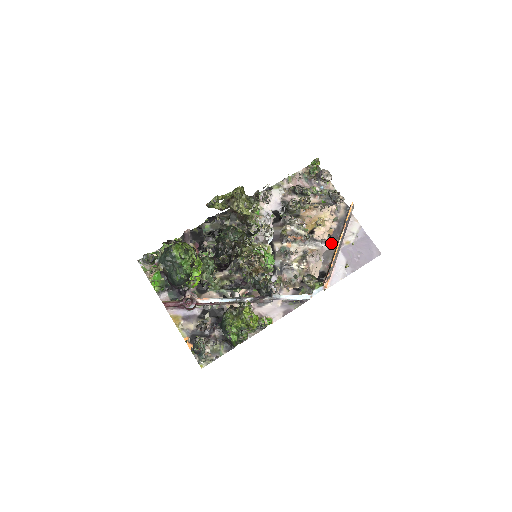
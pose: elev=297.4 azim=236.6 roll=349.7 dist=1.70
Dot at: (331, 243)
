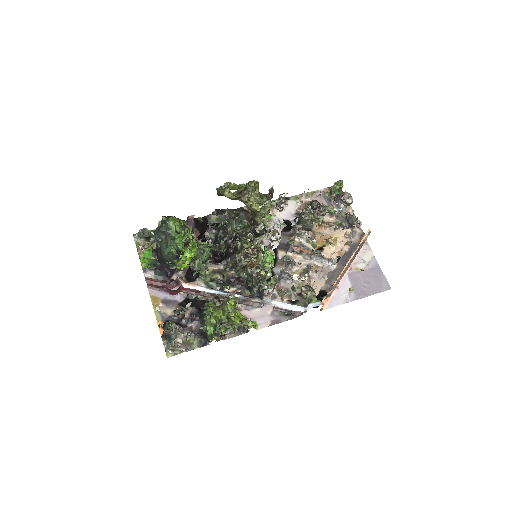
Dot at: (339, 265)
